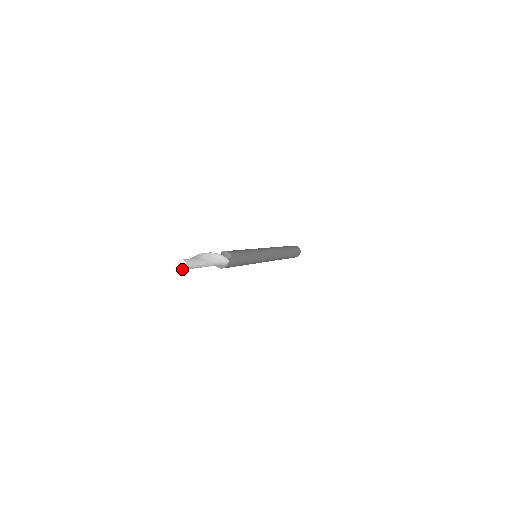
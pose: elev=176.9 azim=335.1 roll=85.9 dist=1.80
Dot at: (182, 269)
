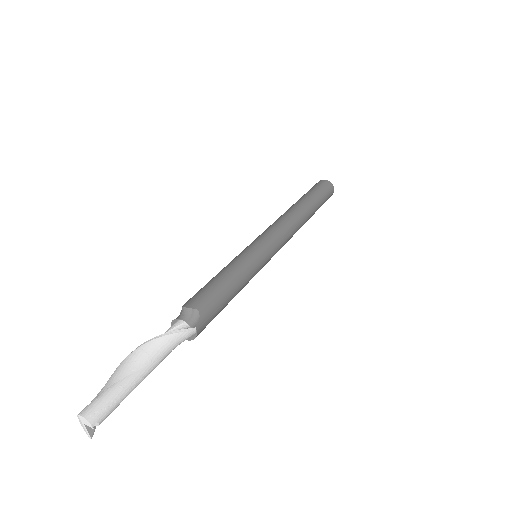
Dot at: occluded
